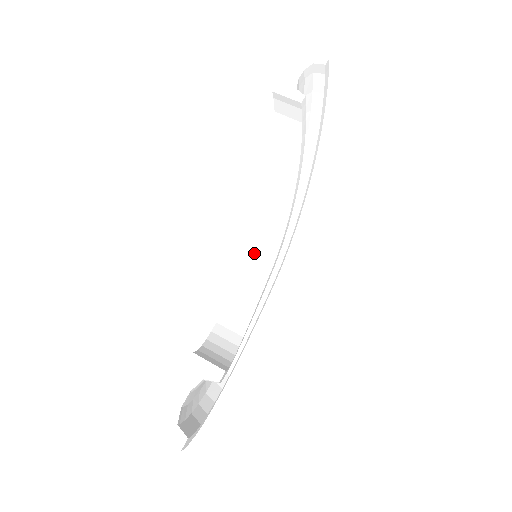
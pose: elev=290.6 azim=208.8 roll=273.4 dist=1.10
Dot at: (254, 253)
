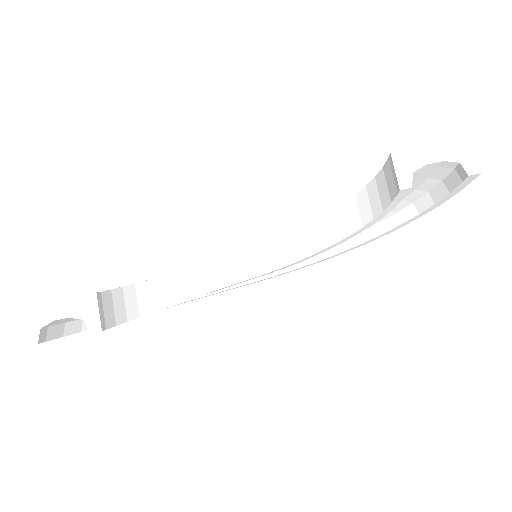
Dot at: (266, 248)
